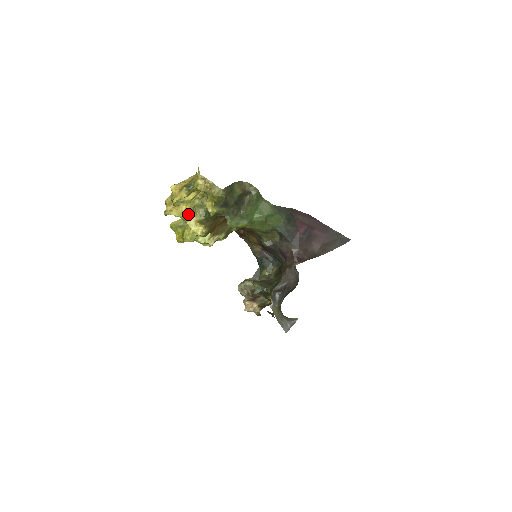
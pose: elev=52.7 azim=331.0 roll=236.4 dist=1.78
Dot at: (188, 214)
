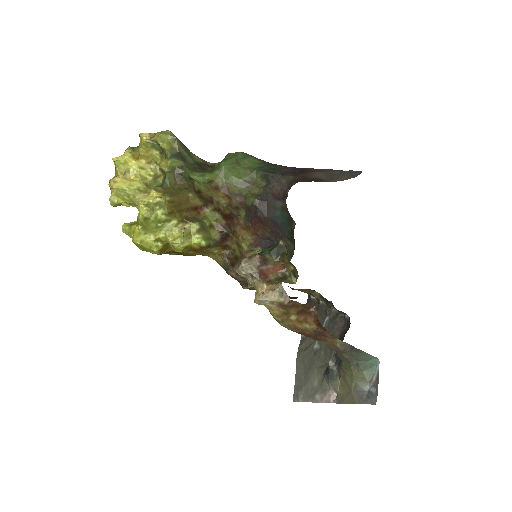
Dot at: (139, 189)
